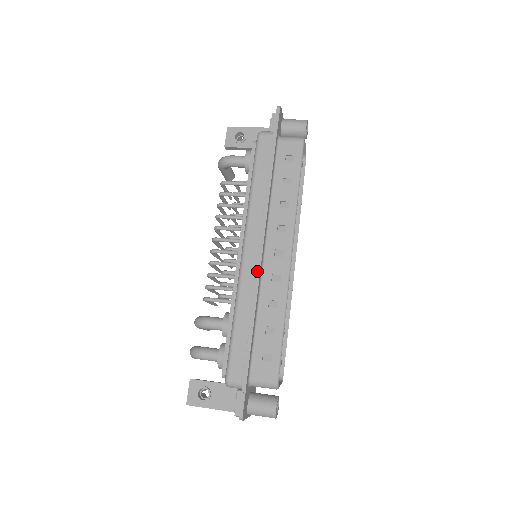
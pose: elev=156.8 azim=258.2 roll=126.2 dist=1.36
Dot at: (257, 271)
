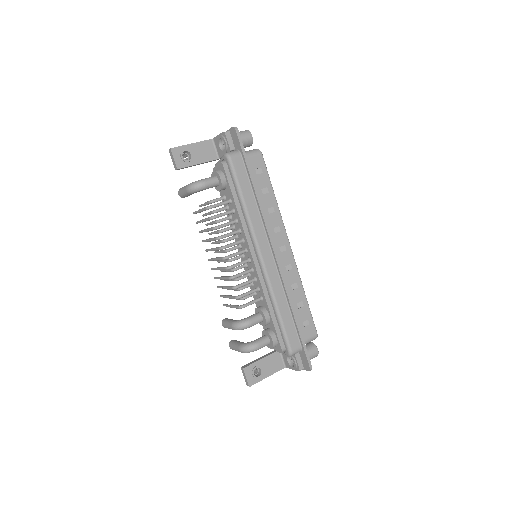
Dot at: (280, 269)
